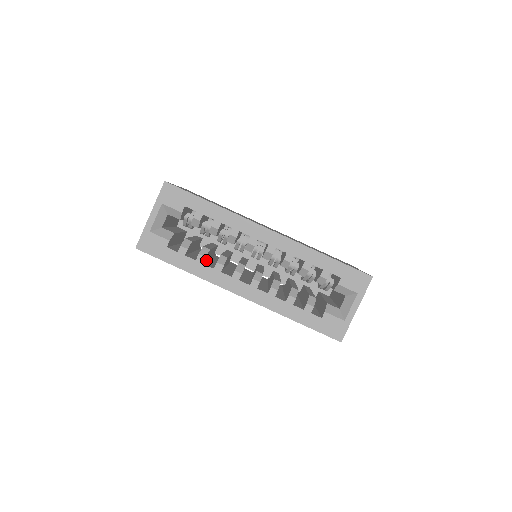
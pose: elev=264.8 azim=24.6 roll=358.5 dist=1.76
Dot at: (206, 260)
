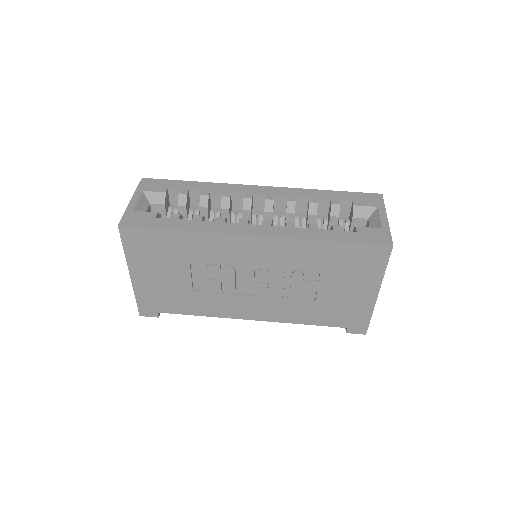
Dot at: occluded
